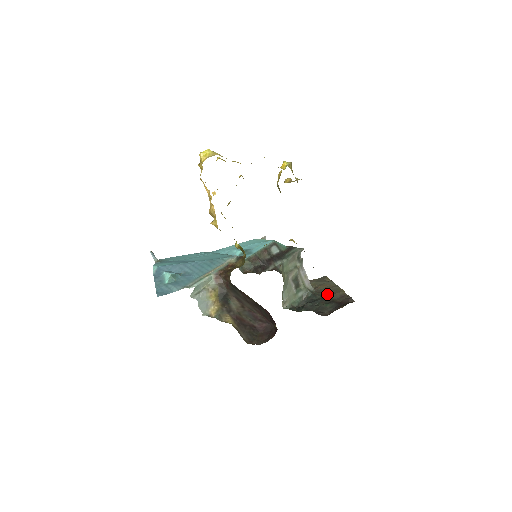
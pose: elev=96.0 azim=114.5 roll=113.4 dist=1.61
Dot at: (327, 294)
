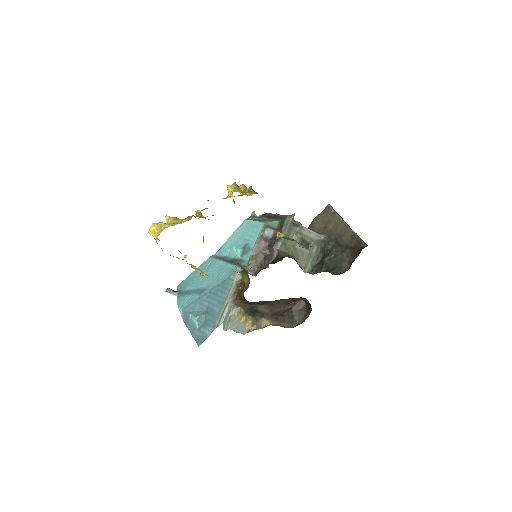
Dot at: (338, 237)
